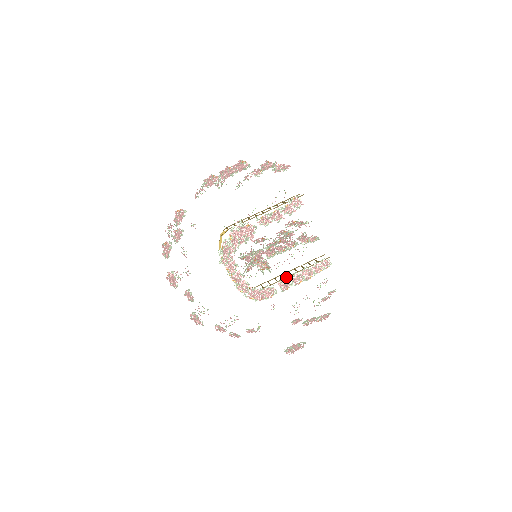
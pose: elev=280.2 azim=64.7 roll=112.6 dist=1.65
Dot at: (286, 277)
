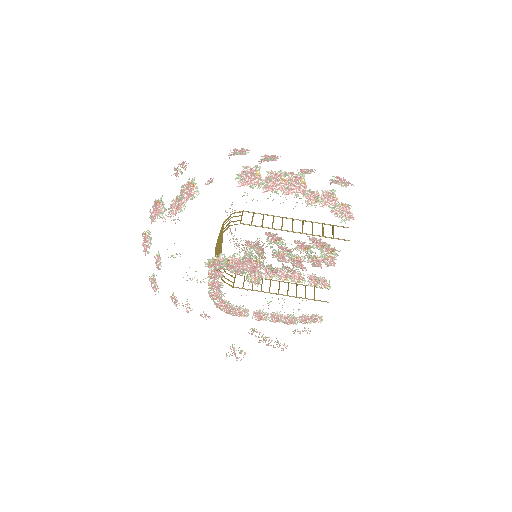
Dot at: (272, 293)
